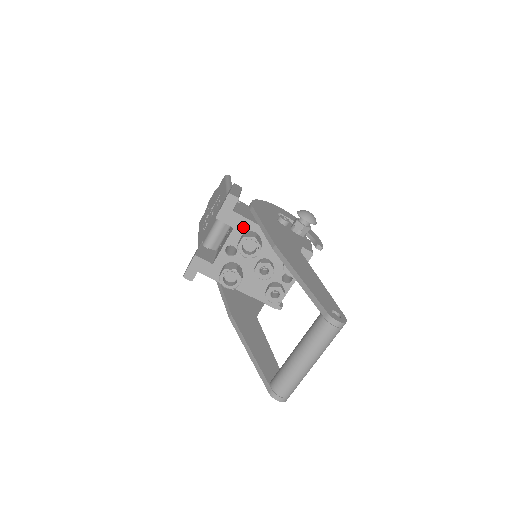
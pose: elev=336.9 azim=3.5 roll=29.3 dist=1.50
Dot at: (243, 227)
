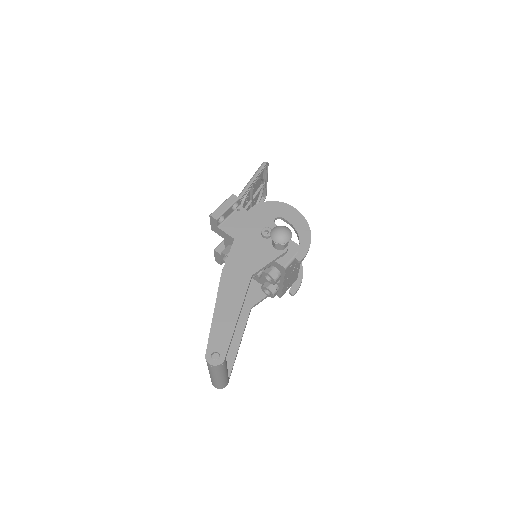
Dot at: (229, 239)
